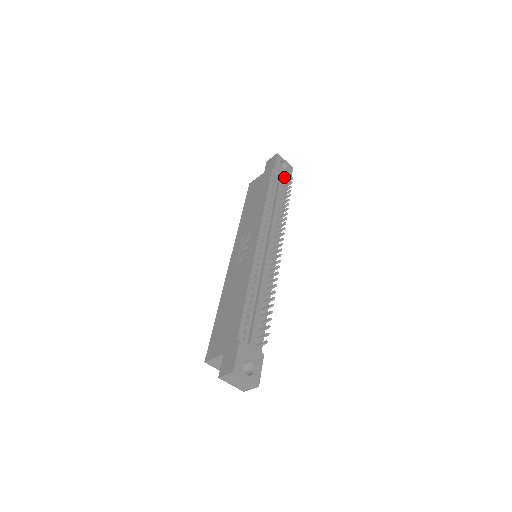
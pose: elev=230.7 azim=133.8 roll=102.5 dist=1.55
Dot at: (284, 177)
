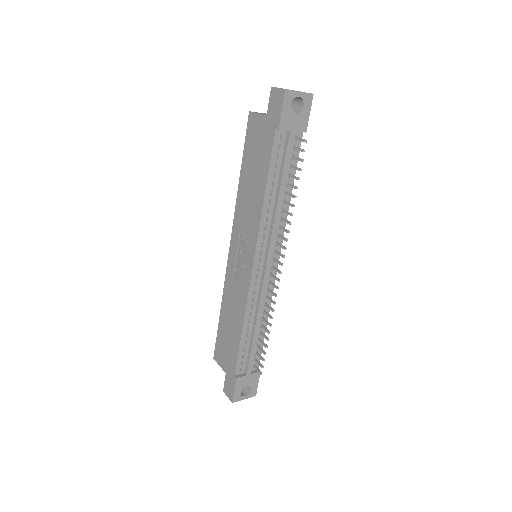
Dot at: (295, 131)
